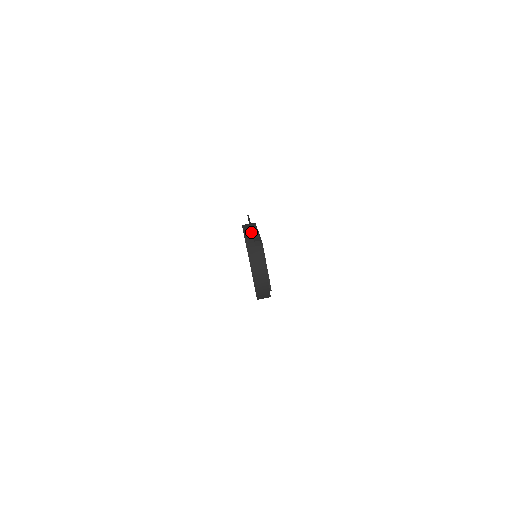
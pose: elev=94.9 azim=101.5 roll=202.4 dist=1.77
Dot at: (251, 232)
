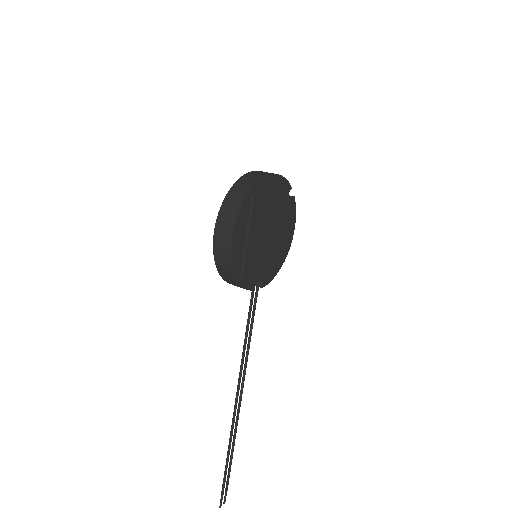
Dot at: occluded
